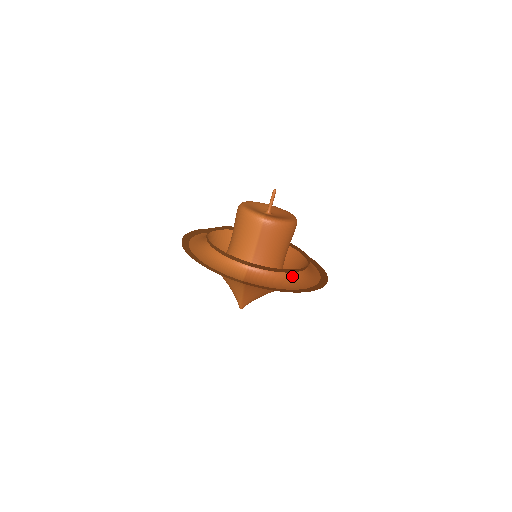
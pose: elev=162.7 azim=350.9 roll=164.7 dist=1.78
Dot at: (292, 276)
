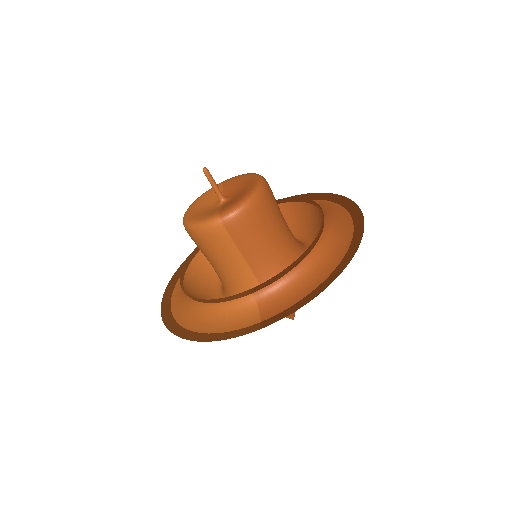
Dot at: (315, 255)
